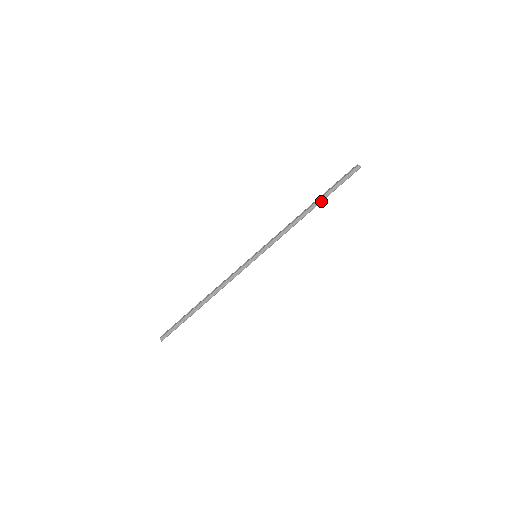
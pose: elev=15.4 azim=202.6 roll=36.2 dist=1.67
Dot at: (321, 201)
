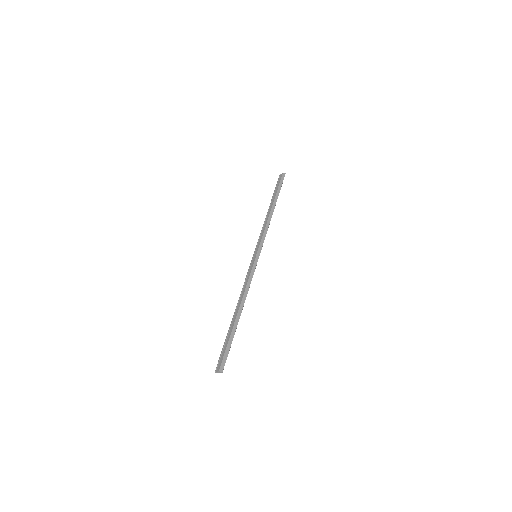
Dot at: occluded
